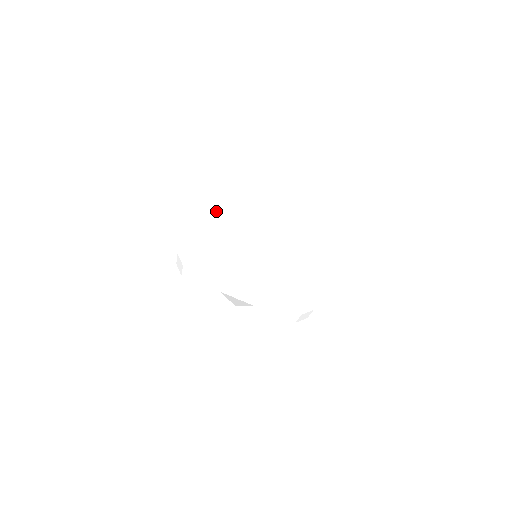
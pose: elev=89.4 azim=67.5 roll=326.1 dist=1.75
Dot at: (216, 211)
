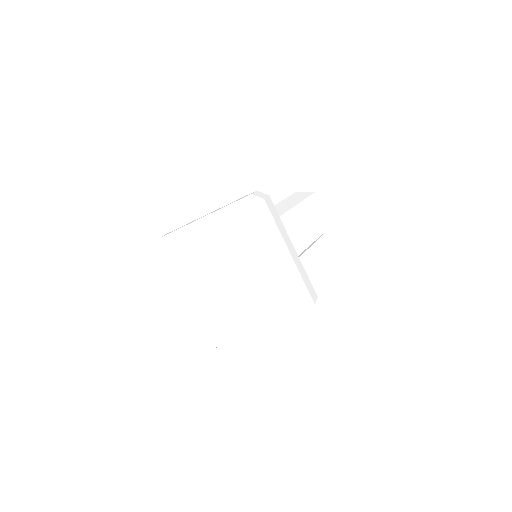
Dot at: (211, 228)
